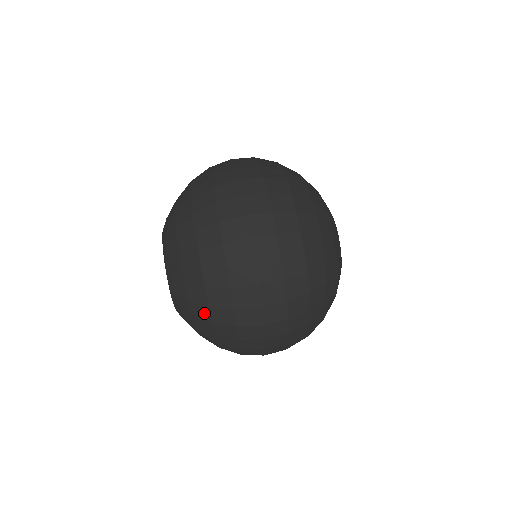
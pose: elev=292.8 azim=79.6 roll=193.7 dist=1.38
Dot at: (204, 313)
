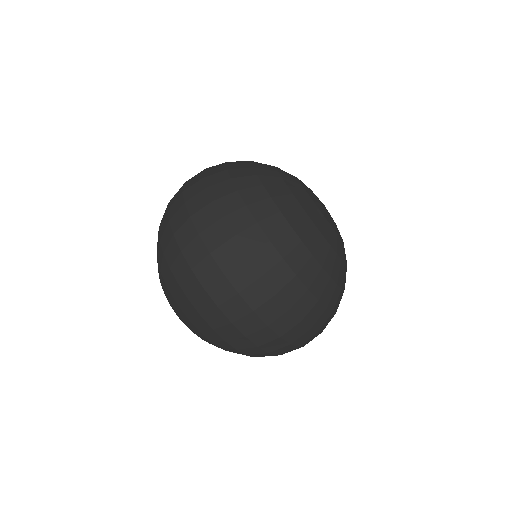
Dot at: occluded
